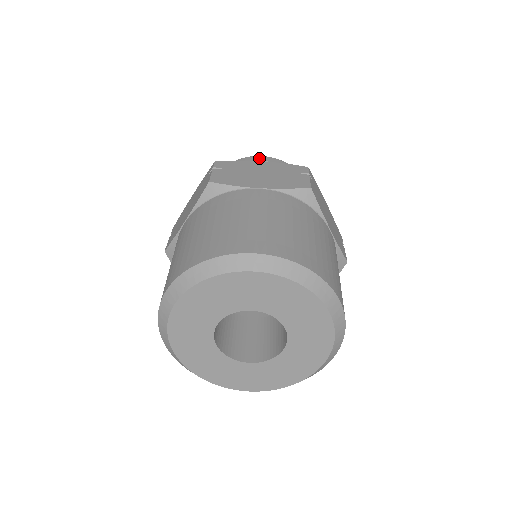
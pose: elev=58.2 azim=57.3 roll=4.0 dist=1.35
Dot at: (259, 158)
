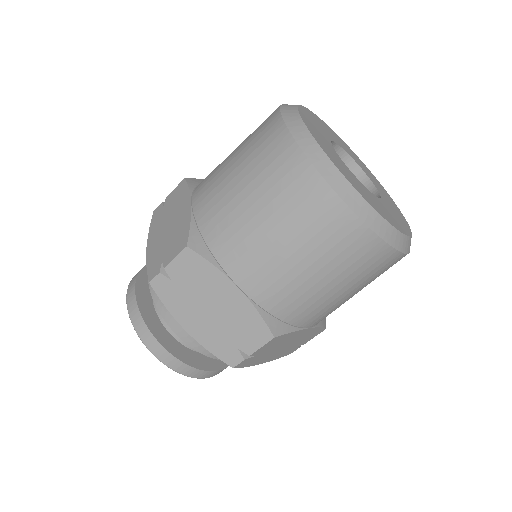
Dot at: occluded
